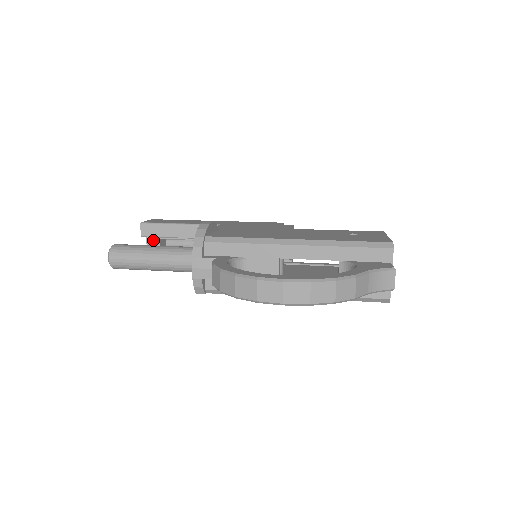
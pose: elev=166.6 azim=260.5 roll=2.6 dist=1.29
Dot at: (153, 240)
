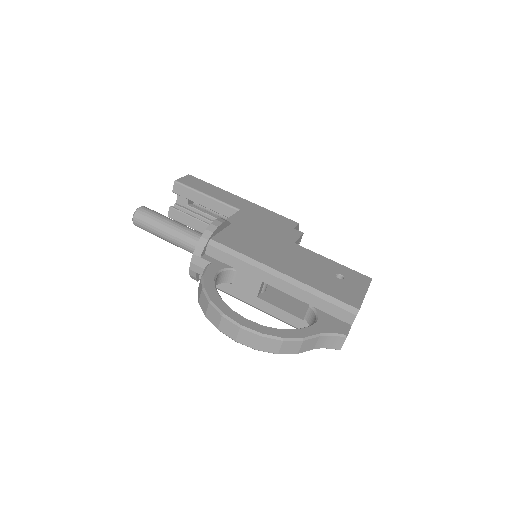
Dot at: occluded
